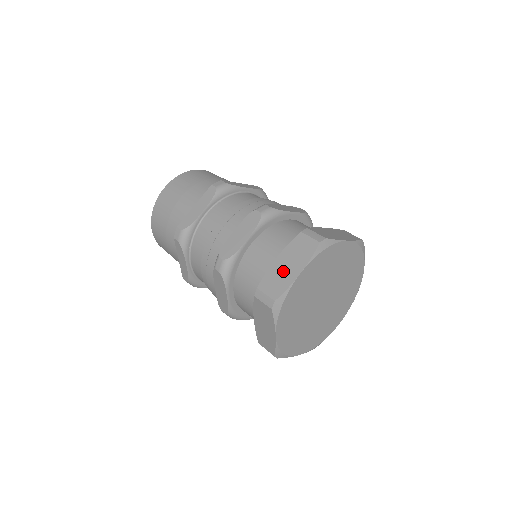
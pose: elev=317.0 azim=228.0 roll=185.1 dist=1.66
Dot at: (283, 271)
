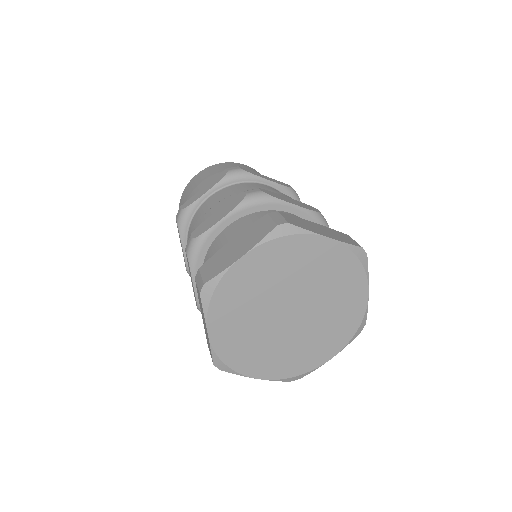
Dot at: (228, 253)
